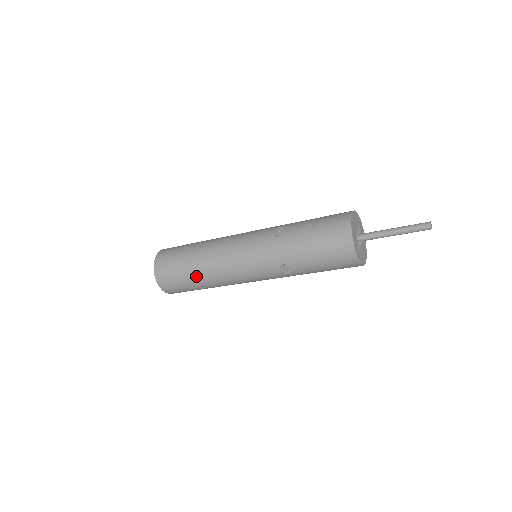
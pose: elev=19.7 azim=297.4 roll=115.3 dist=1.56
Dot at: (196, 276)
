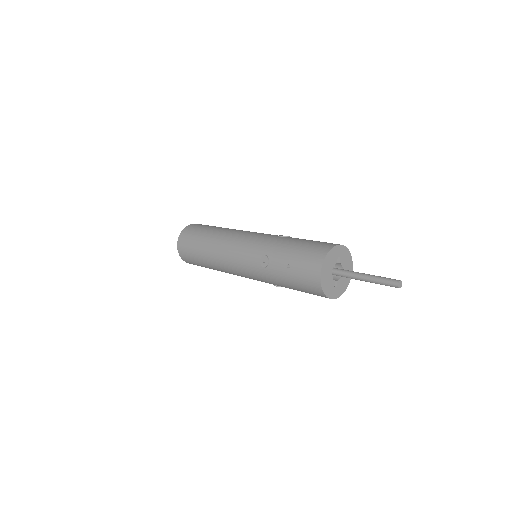
Dot at: (213, 269)
